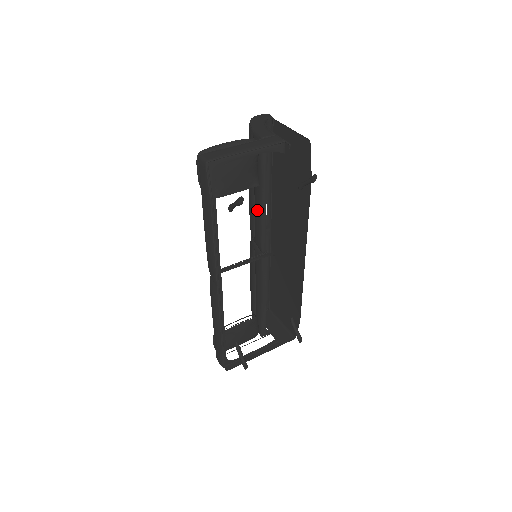
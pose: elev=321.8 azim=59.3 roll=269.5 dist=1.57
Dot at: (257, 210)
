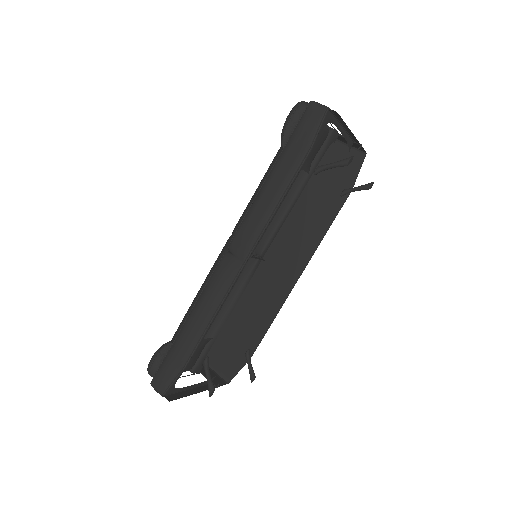
Dot at: (281, 204)
